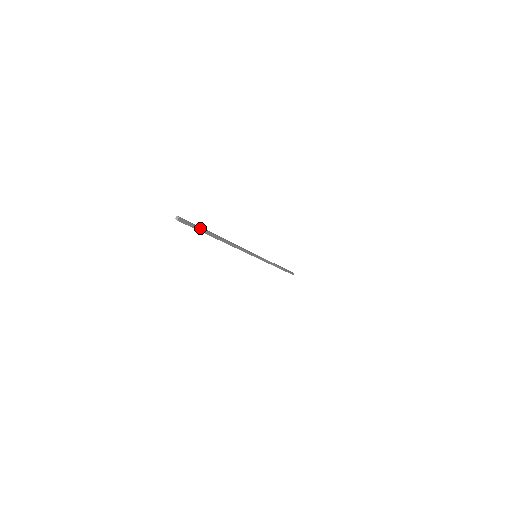
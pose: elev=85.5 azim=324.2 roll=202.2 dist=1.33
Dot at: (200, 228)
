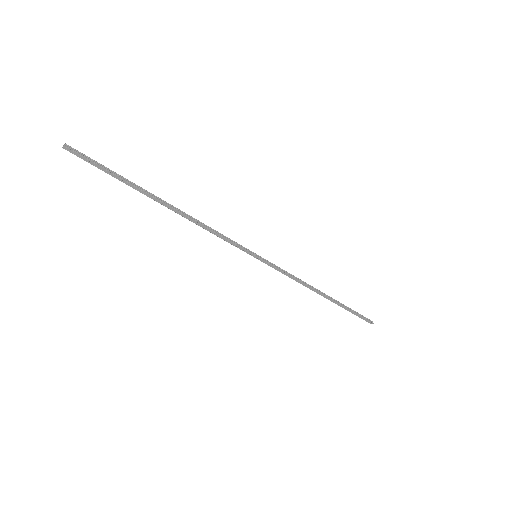
Dot at: (111, 170)
